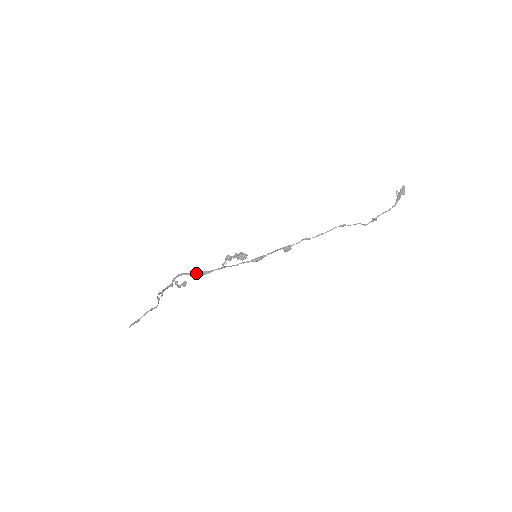
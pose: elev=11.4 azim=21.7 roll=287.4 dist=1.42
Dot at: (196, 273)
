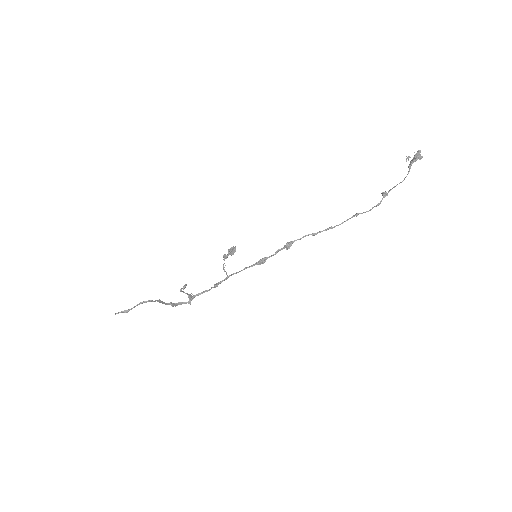
Dot at: (211, 288)
